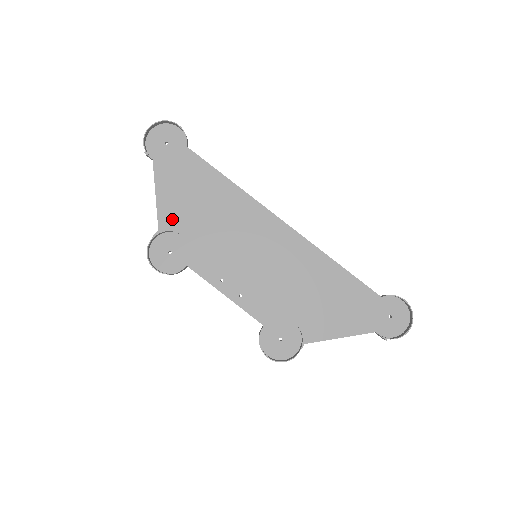
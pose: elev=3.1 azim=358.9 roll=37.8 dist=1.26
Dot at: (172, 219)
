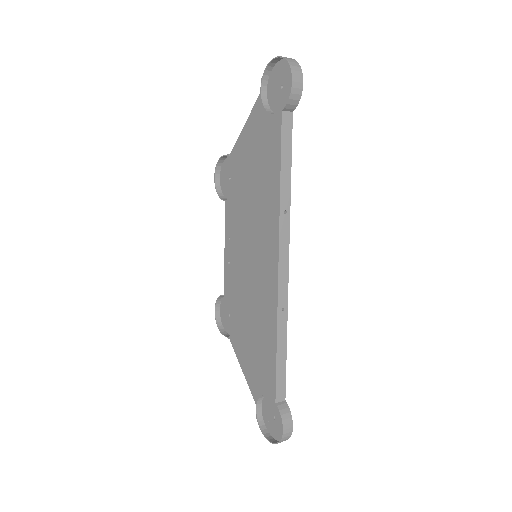
Dot at: (239, 158)
